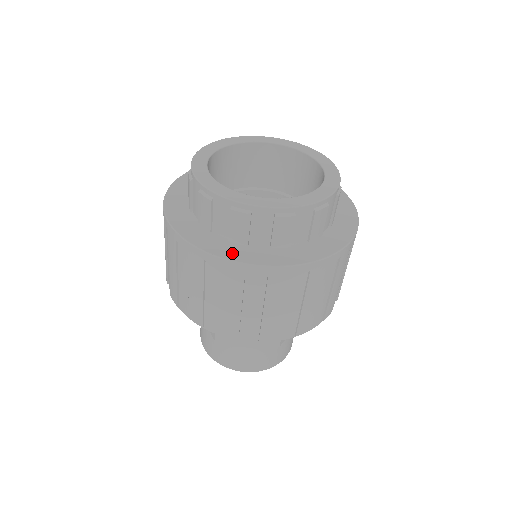
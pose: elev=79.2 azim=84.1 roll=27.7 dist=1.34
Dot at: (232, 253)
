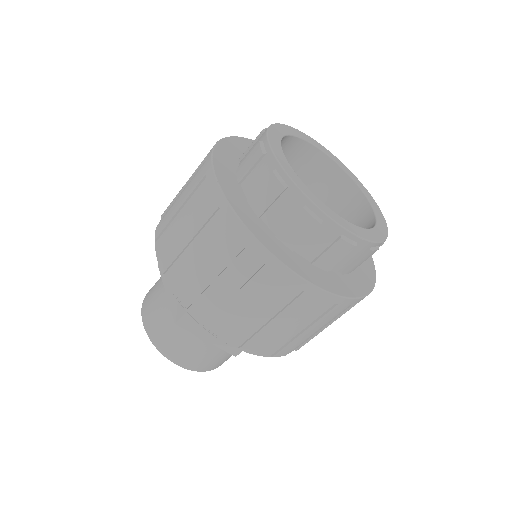
Dot at: (280, 252)
